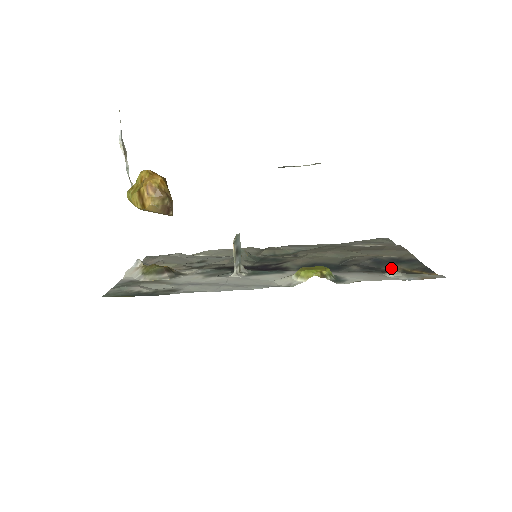
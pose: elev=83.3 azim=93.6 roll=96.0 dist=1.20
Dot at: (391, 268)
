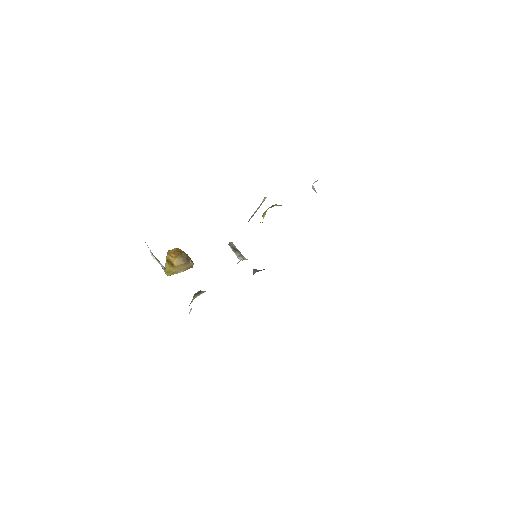
Dot at: occluded
